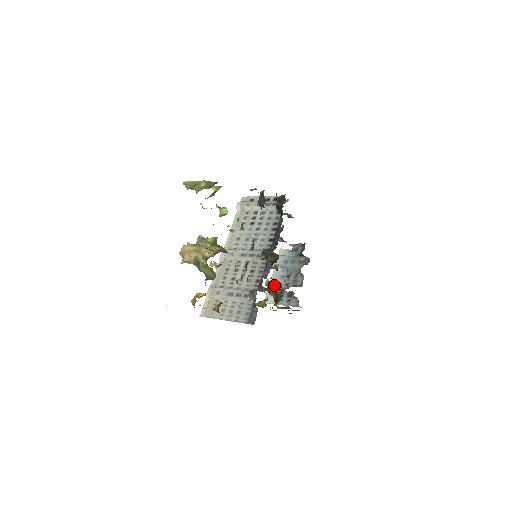
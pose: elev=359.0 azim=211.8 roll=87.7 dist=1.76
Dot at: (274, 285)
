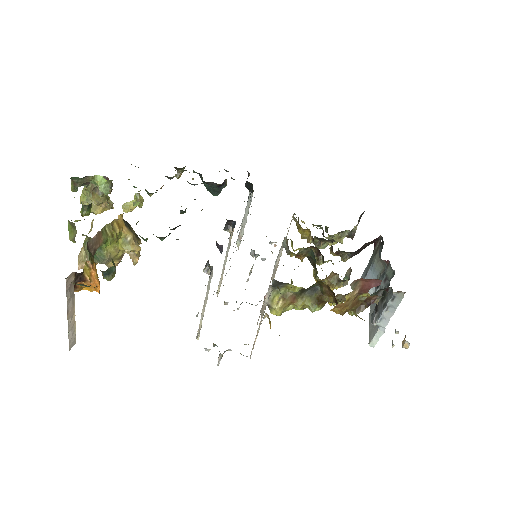
Dot at: occluded
